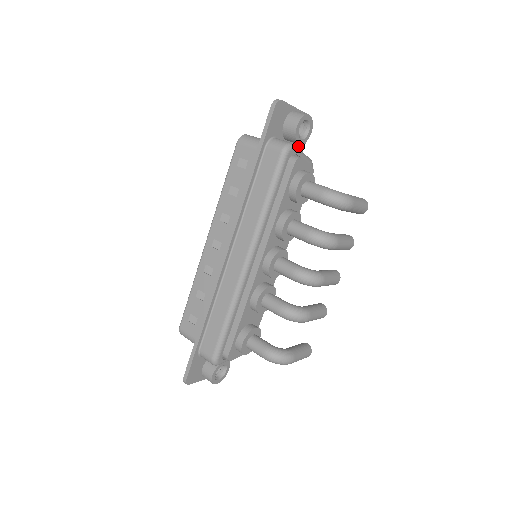
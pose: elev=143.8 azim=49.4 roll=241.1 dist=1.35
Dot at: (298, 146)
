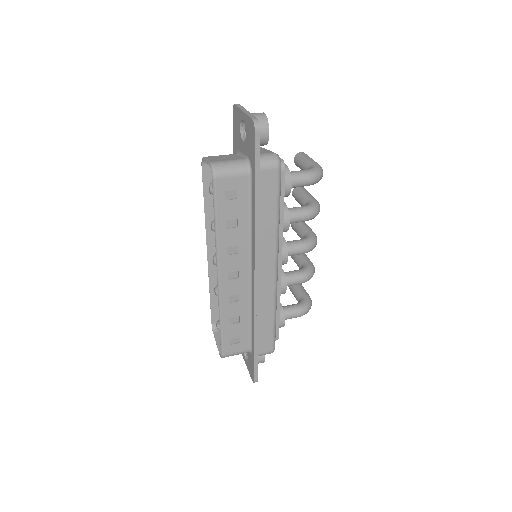
Dot at: occluded
